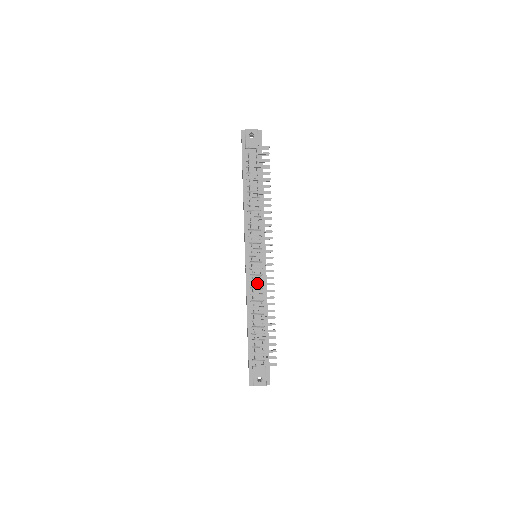
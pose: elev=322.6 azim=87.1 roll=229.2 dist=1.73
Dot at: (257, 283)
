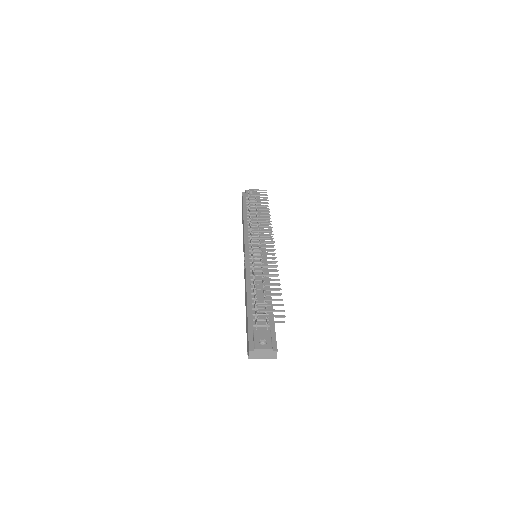
Dot at: (258, 268)
